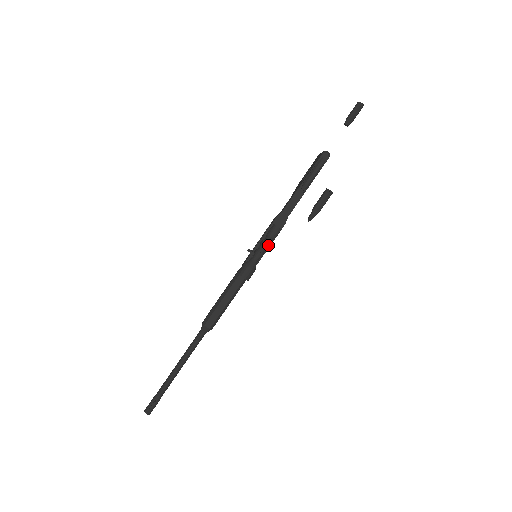
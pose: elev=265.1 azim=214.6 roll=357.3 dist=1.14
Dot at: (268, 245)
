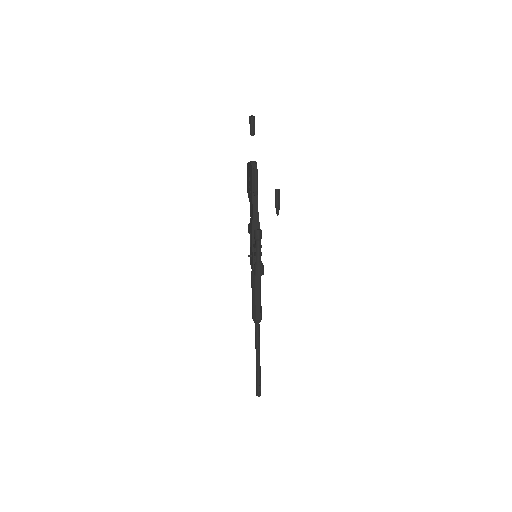
Dot at: (260, 245)
